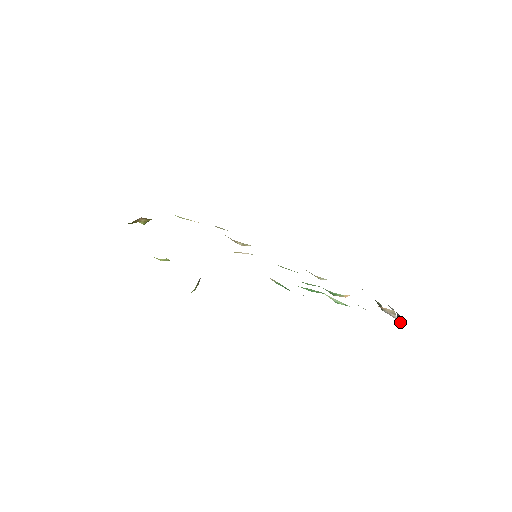
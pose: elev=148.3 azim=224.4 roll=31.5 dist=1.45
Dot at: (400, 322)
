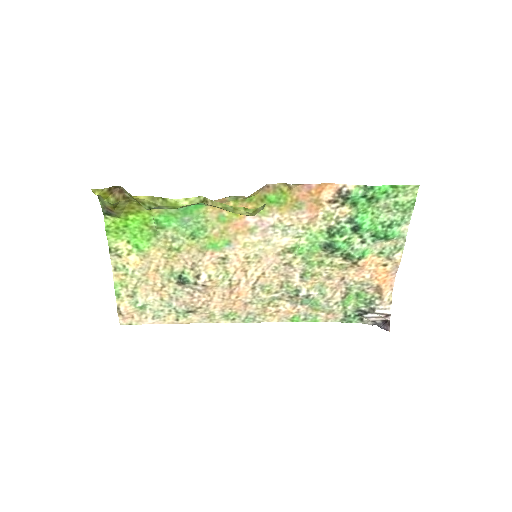
Dot at: (388, 327)
